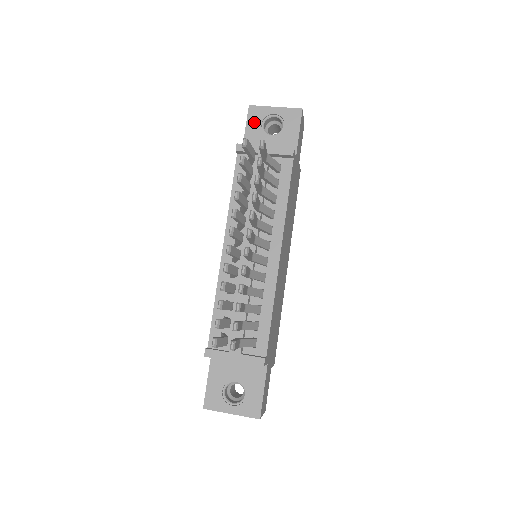
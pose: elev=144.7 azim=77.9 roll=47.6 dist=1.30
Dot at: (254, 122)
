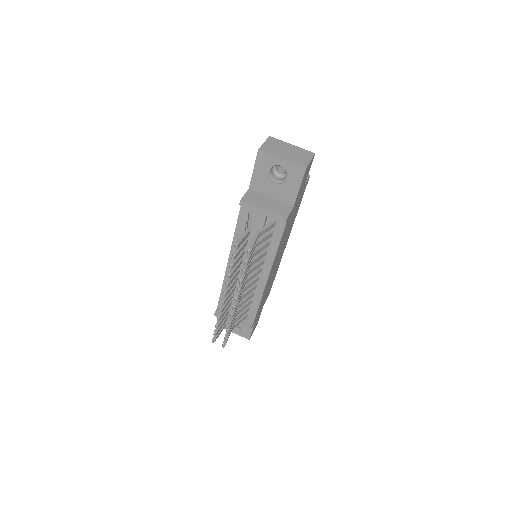
Dot at: (261, 166)
